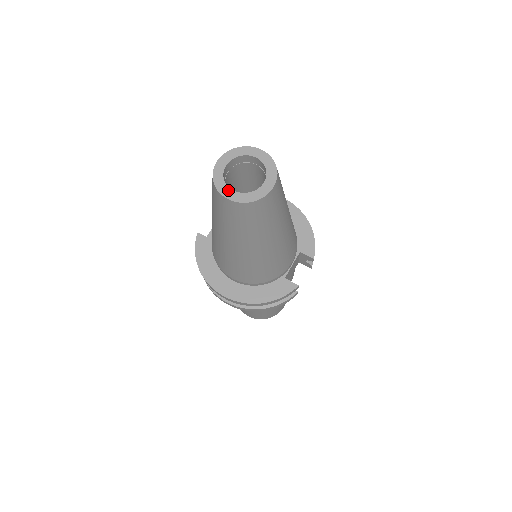
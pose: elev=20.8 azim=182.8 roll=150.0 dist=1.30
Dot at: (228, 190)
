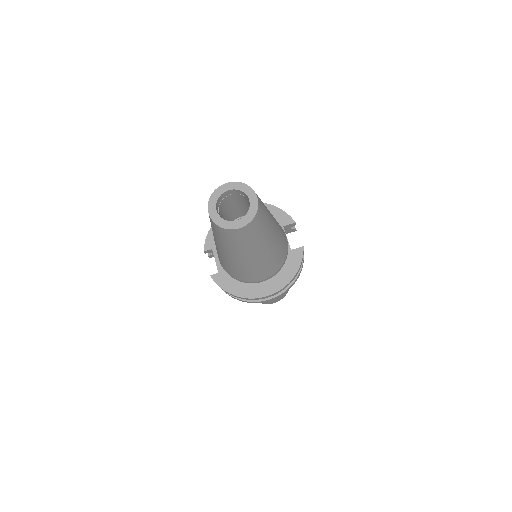
Dot at: (234, 223)
